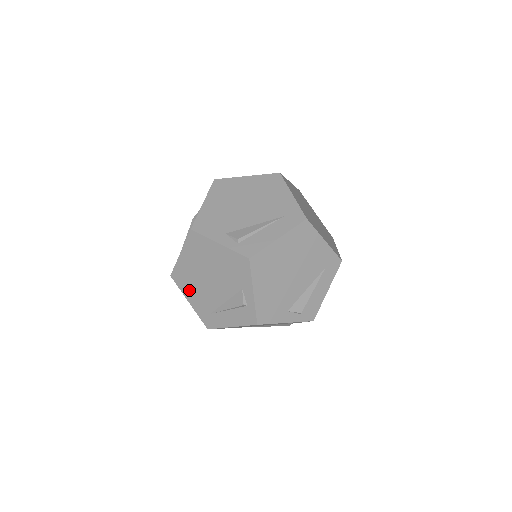
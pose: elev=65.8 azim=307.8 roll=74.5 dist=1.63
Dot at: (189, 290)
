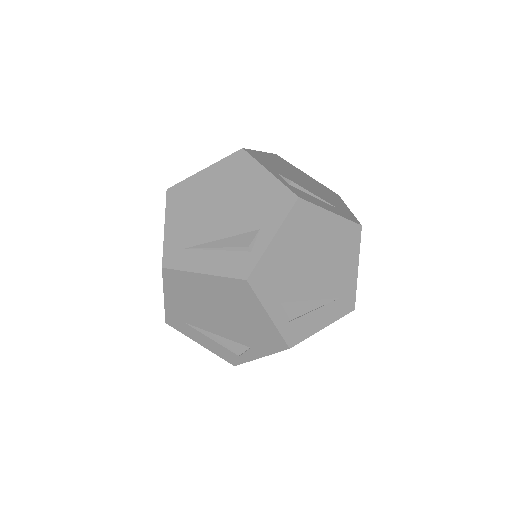
Dot at: occluded
